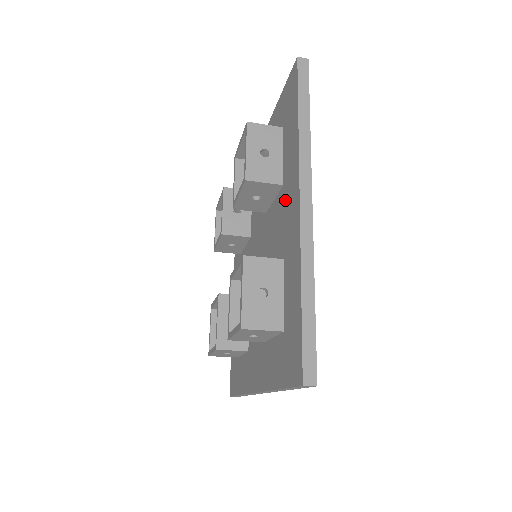
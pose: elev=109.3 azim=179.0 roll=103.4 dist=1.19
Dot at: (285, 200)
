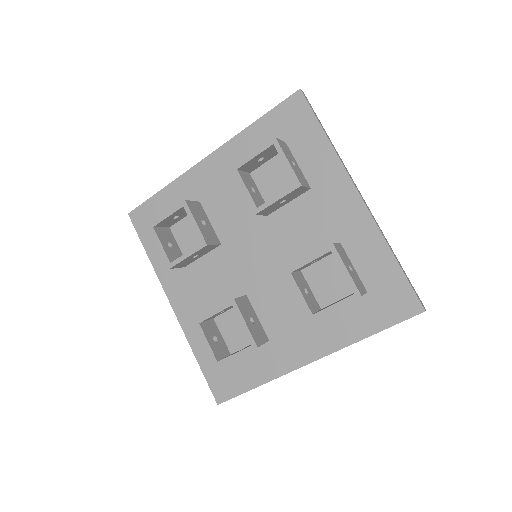
Dot at: (309, 327)
